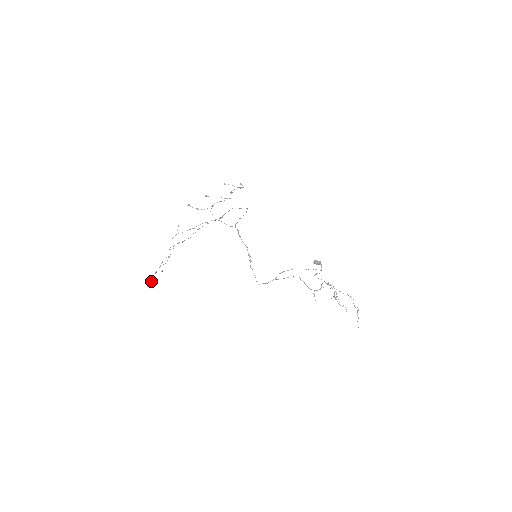
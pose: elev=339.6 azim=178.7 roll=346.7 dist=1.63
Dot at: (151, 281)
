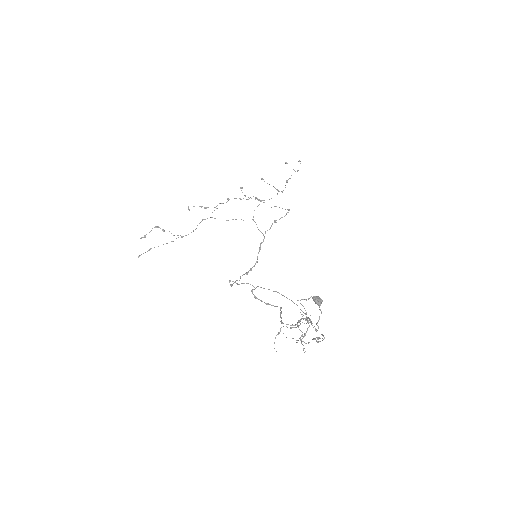
Dot at: occluded
